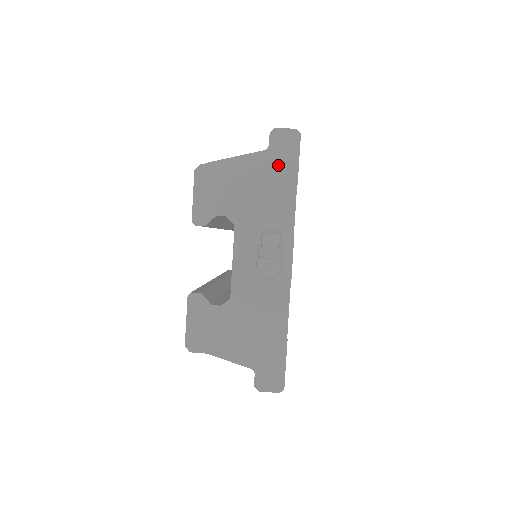
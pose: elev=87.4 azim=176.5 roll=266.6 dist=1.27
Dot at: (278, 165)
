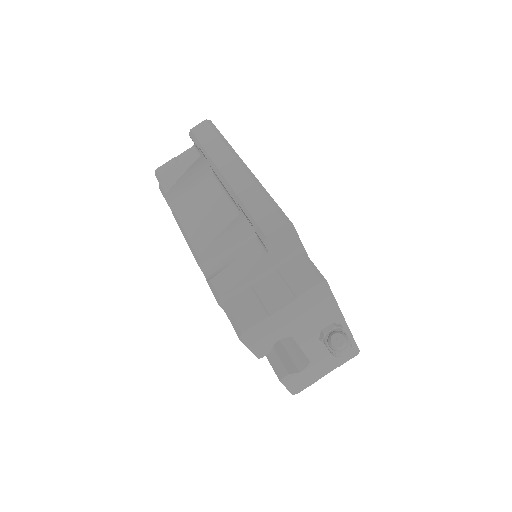
Dot at: (284, 256)
